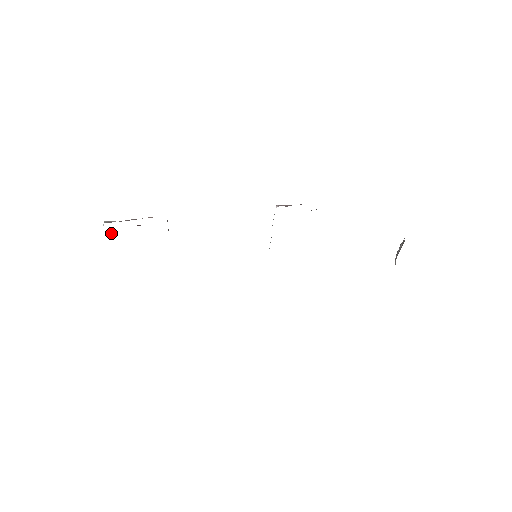
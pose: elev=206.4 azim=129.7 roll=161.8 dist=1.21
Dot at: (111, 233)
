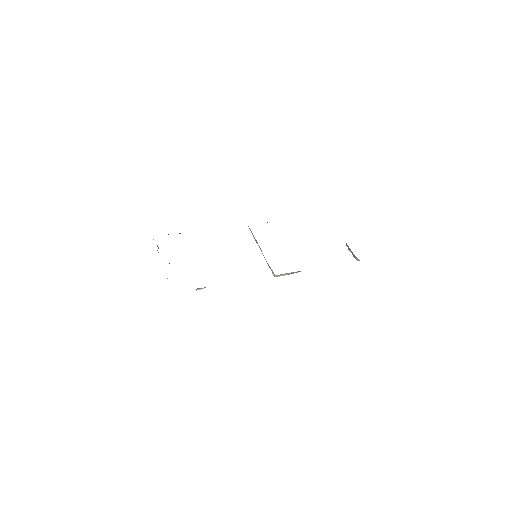
Dot at: (158, 248)
